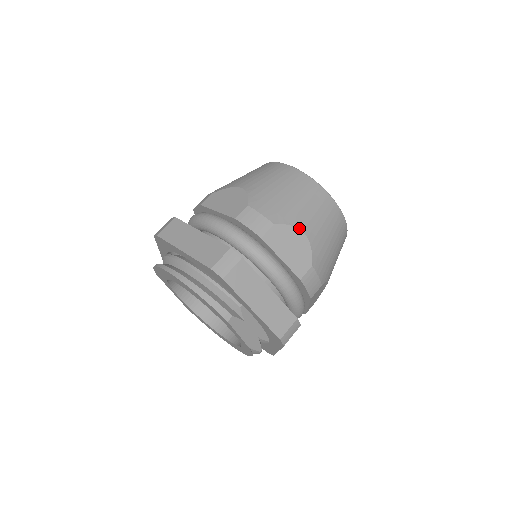
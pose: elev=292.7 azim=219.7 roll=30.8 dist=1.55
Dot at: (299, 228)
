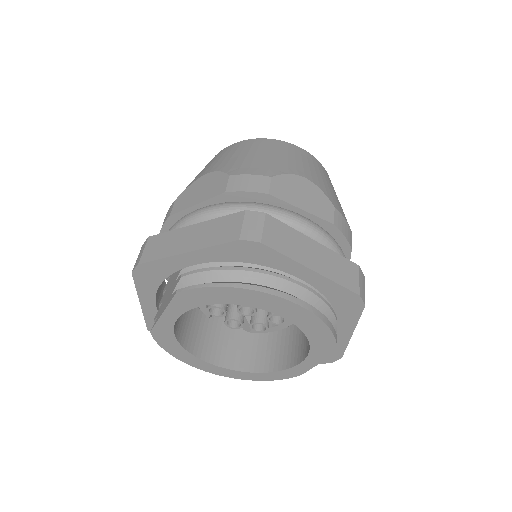
Dot at: occluded
